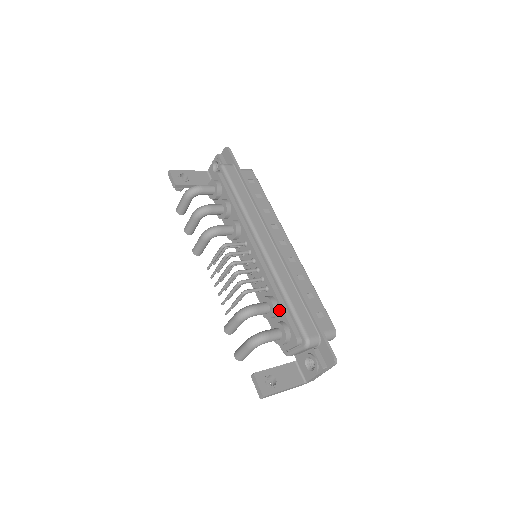
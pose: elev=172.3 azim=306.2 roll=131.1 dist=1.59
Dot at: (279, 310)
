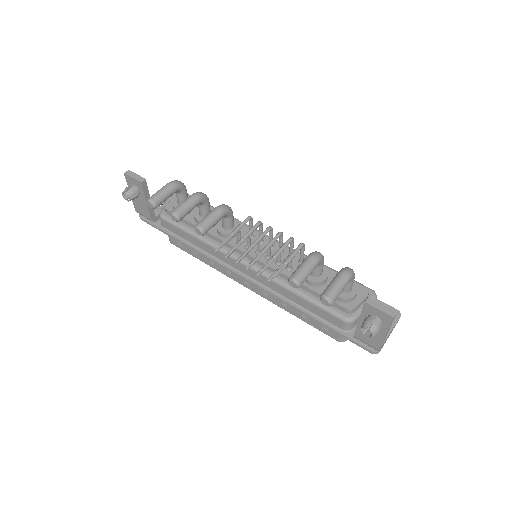
Dot at: (329, 274)
